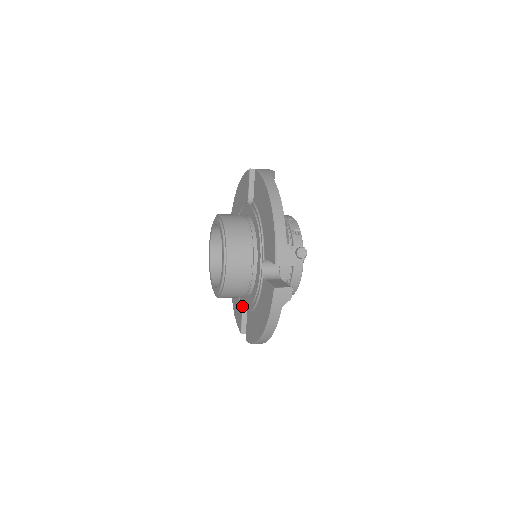
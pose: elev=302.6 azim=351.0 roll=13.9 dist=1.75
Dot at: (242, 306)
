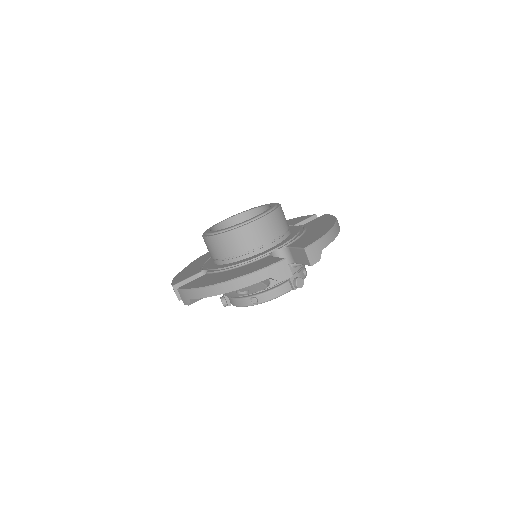
Dot at: (201, 271)
